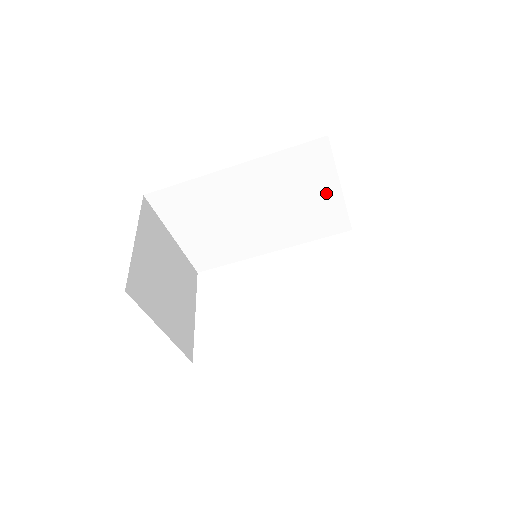
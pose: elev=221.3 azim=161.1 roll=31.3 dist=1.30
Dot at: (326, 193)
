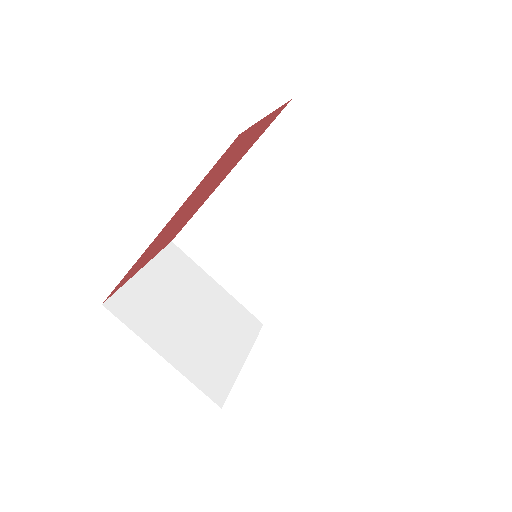
Dot at: (337, 170)
